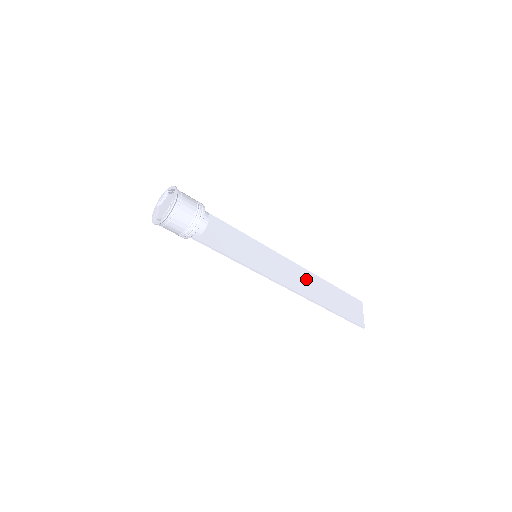
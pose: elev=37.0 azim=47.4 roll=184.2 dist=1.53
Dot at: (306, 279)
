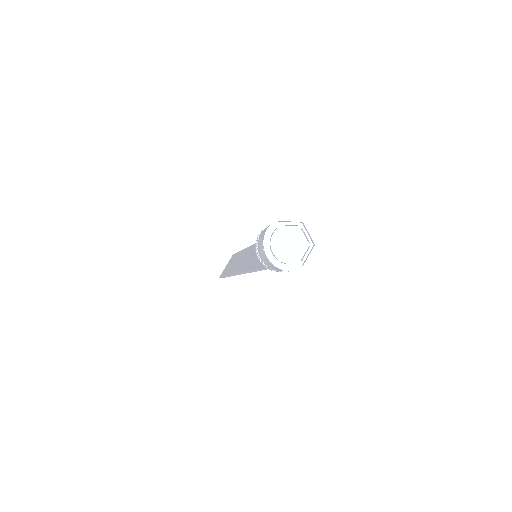
Dot at: occluded
